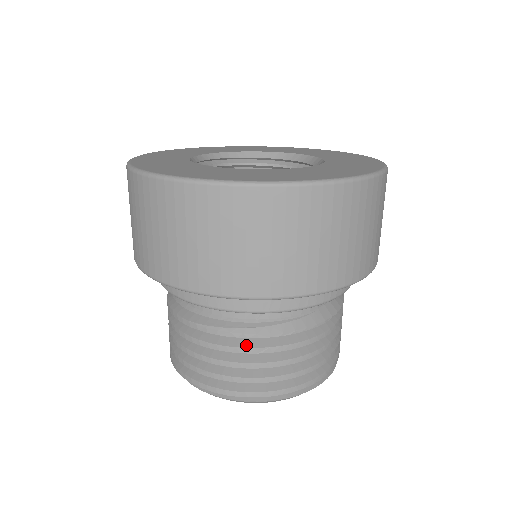
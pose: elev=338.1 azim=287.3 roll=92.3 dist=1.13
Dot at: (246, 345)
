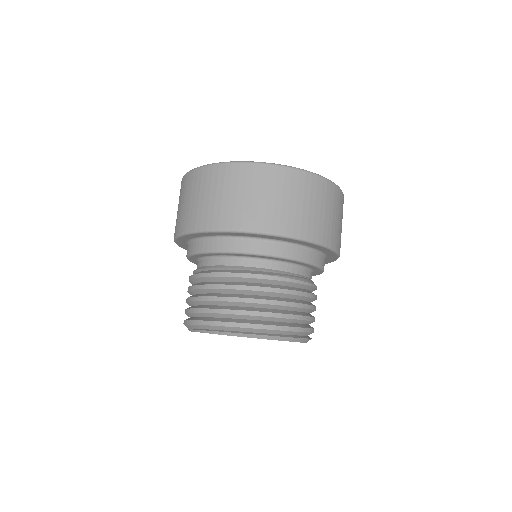
Dot at: (296, 289)
